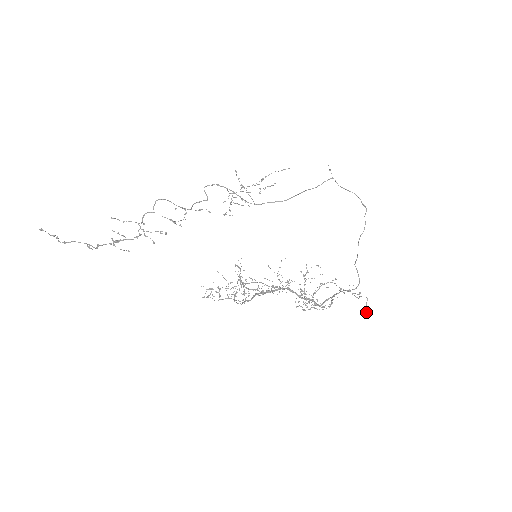
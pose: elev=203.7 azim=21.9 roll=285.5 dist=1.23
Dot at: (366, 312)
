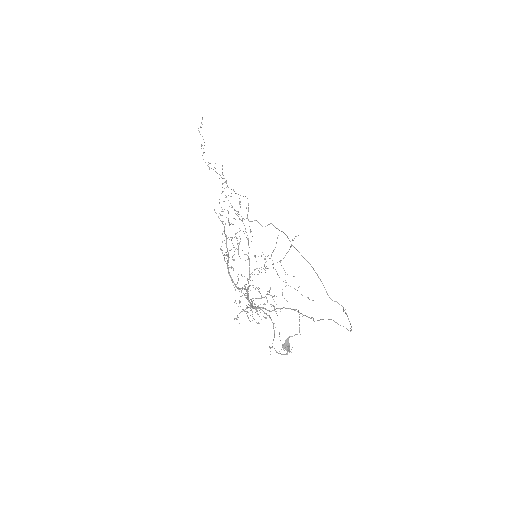
Dot at: (285, 346)
